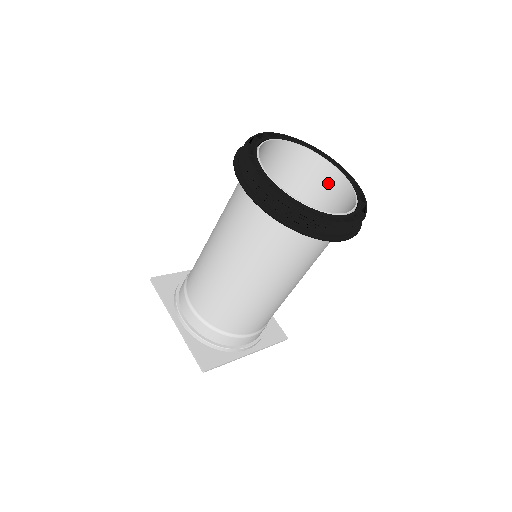
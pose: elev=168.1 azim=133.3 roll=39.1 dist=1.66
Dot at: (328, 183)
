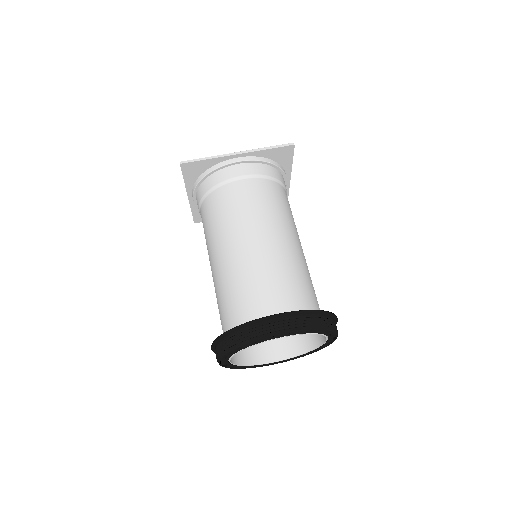
Dot at: occluded
